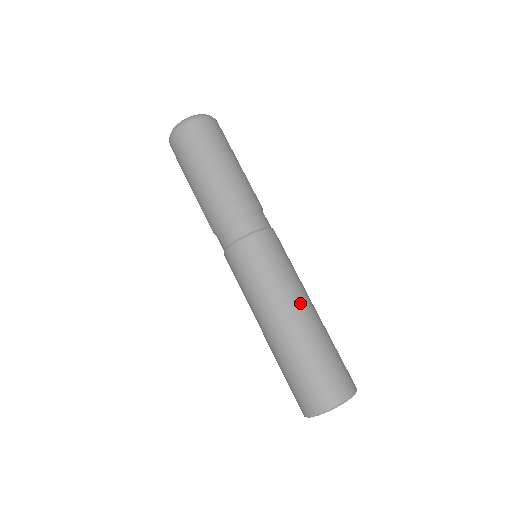
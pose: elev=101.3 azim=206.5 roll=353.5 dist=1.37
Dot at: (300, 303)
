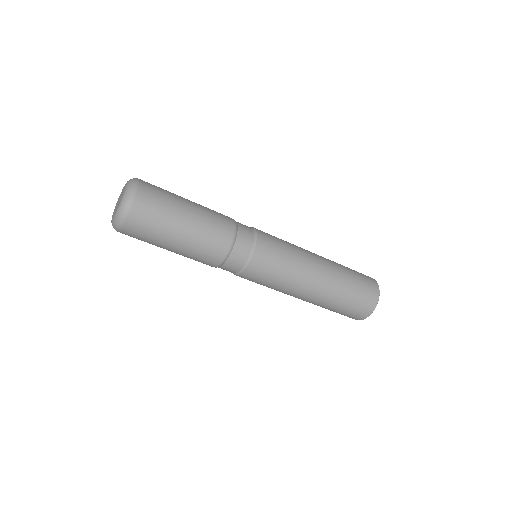
Dot at: (303, 294)
